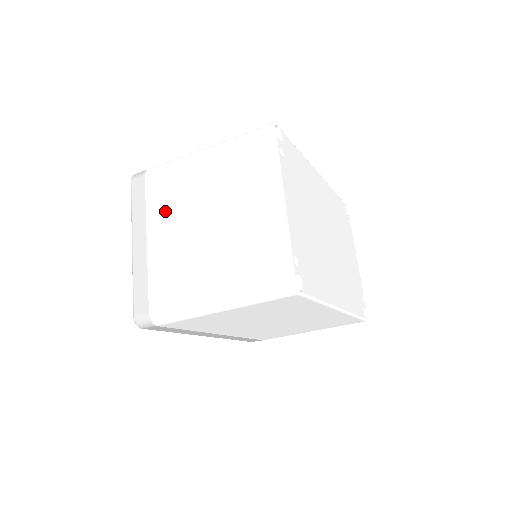
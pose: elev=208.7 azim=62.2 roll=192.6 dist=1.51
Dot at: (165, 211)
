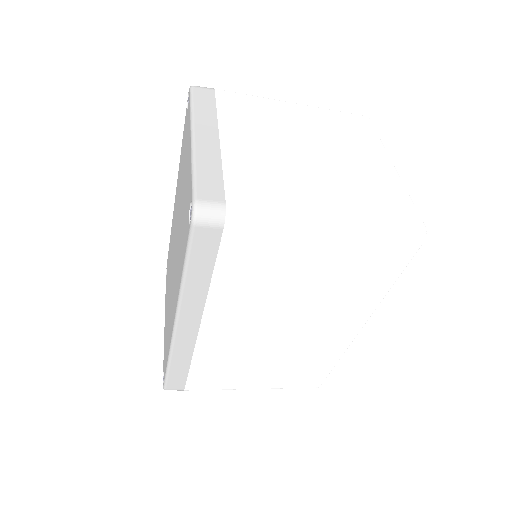
Dot at: (247, 124)
